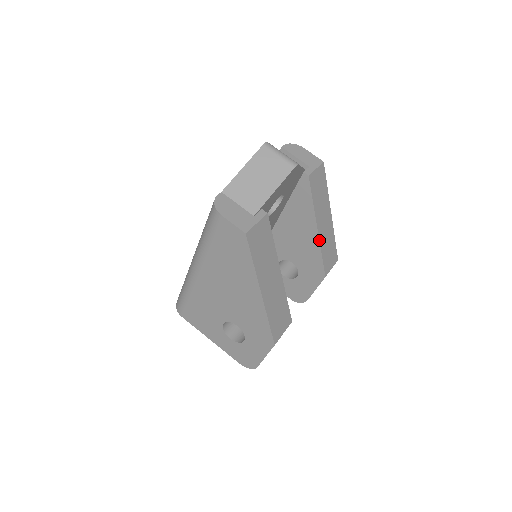
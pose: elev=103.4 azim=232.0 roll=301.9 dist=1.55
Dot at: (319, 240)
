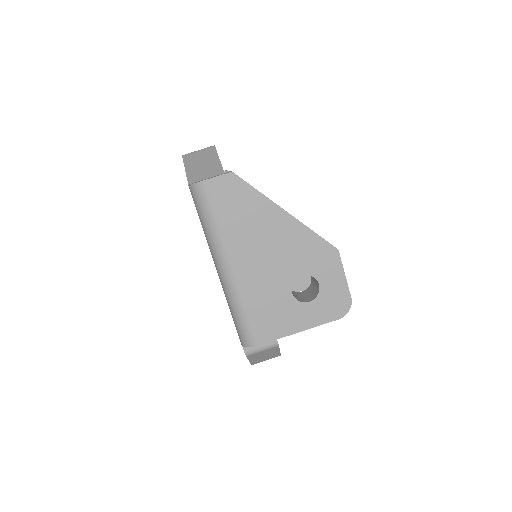
Dot at: occluded
